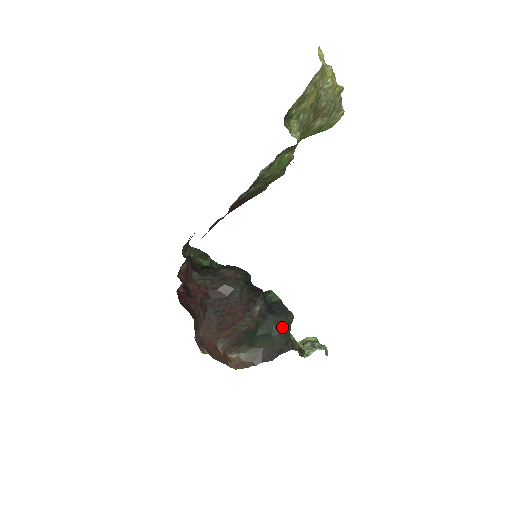
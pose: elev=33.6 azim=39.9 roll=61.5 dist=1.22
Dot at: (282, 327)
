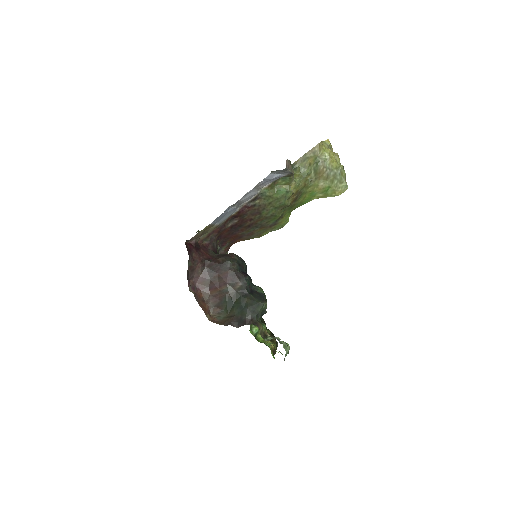
Dot at: (253, 304)
